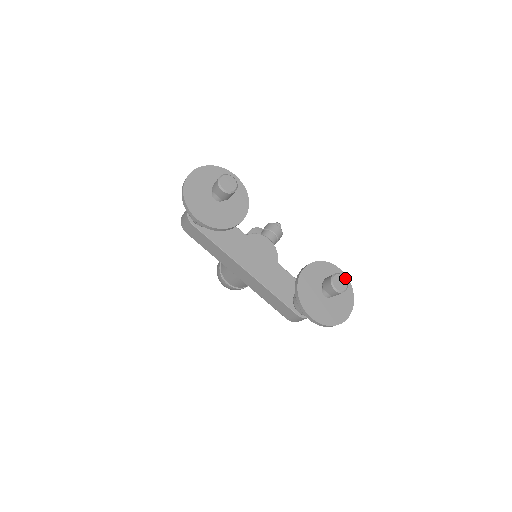
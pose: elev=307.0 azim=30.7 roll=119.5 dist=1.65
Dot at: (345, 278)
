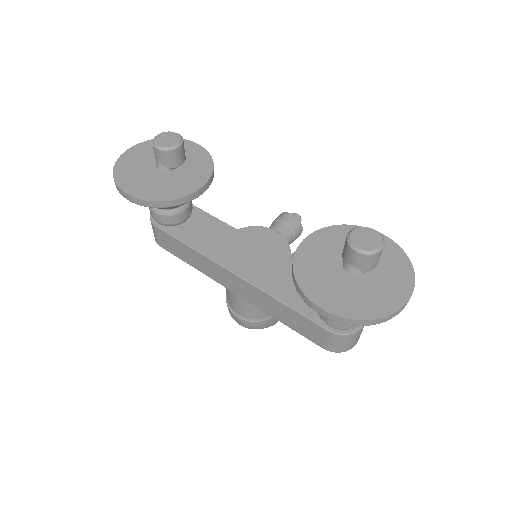
Dot at: (376, 231)
